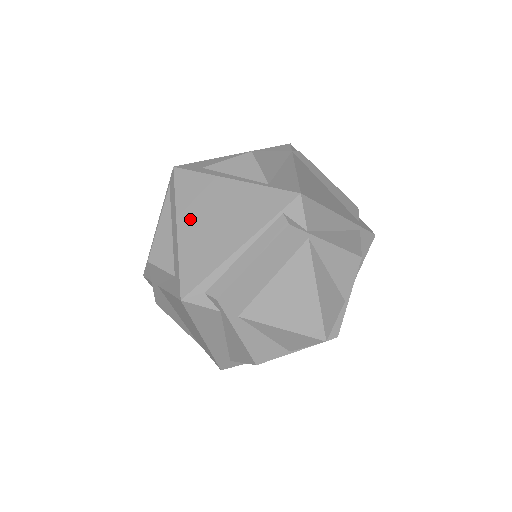
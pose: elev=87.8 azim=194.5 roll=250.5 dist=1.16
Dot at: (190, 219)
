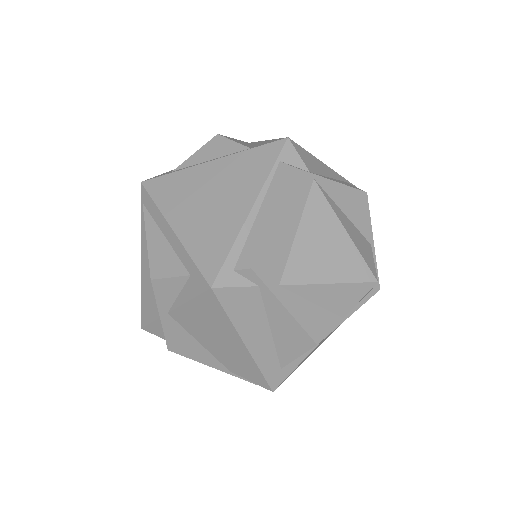
Dot at: (182, 213)
